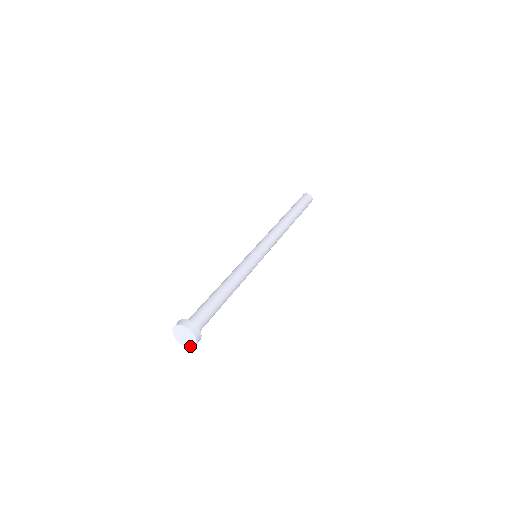
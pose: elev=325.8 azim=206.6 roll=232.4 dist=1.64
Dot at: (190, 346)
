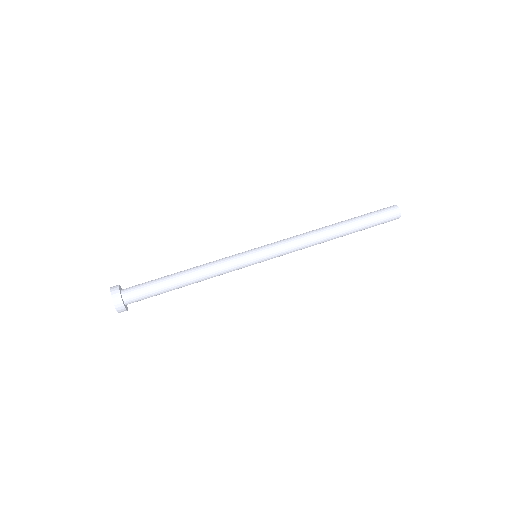
Dot at: occluded
